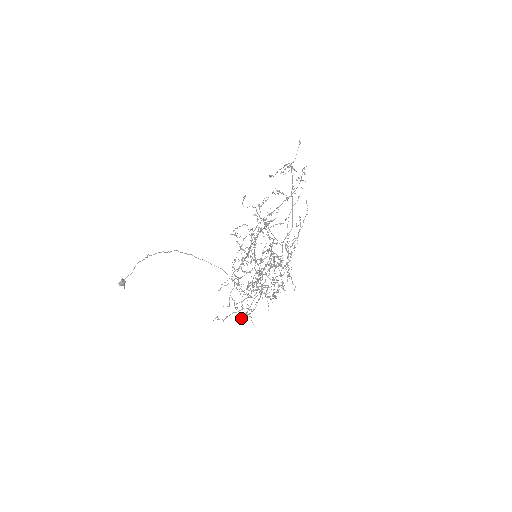
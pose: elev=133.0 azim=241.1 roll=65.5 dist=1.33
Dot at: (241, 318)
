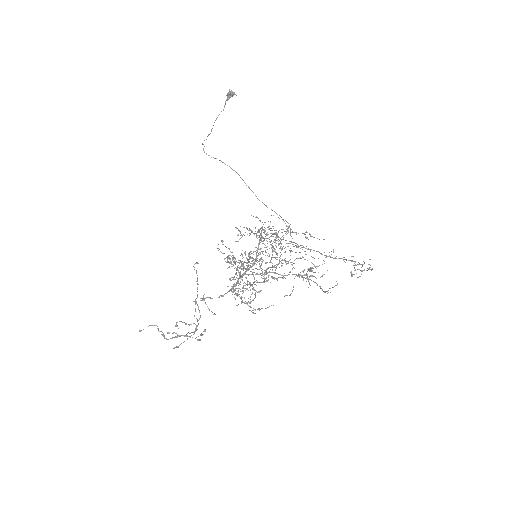
Dot at: occluded
